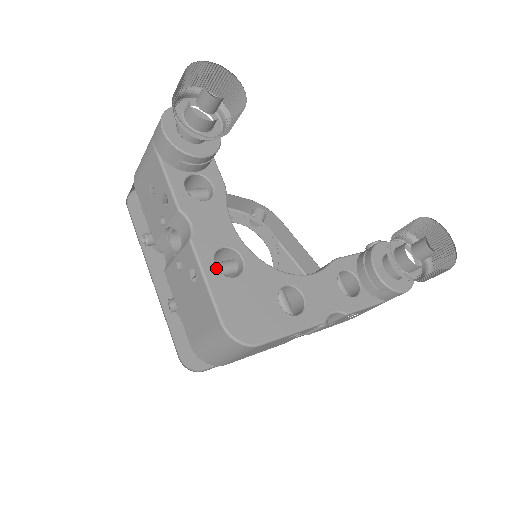
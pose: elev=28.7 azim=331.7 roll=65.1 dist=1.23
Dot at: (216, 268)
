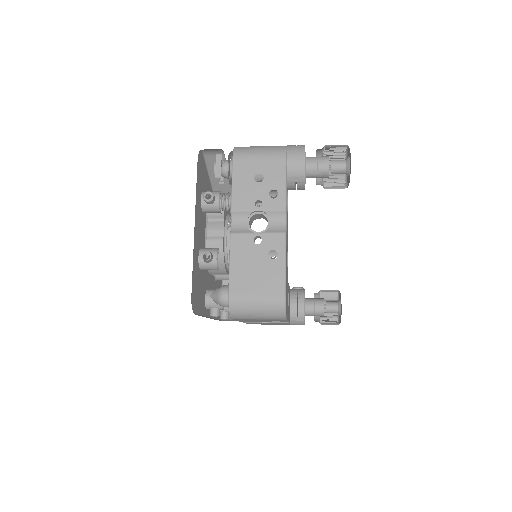
Dot at: occluded
